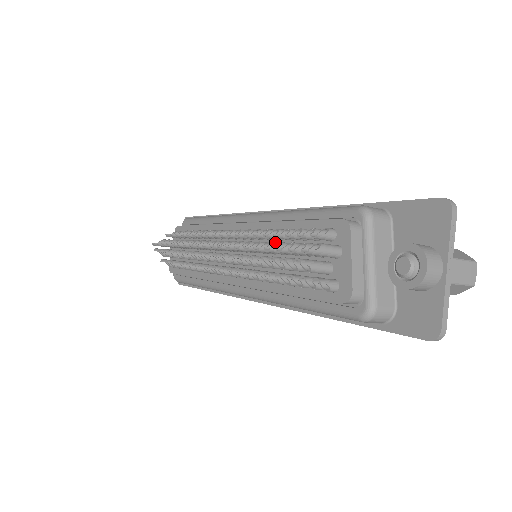
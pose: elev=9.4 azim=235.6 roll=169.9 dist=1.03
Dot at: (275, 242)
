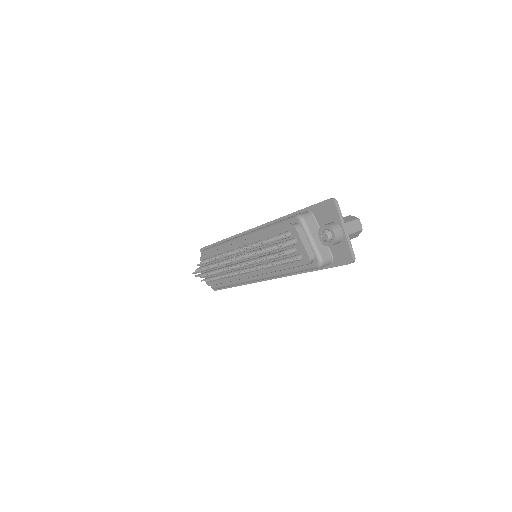
Dot at: (264, 247)
